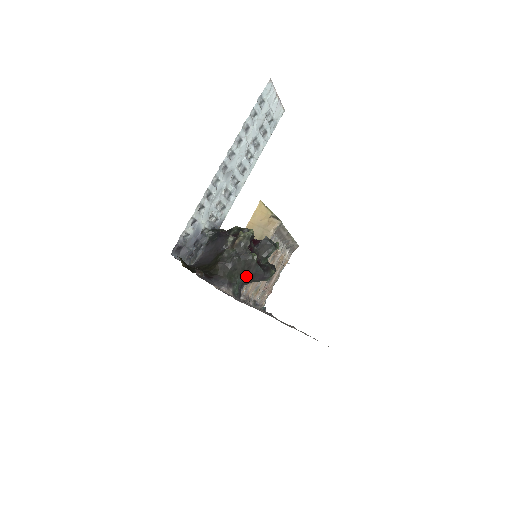
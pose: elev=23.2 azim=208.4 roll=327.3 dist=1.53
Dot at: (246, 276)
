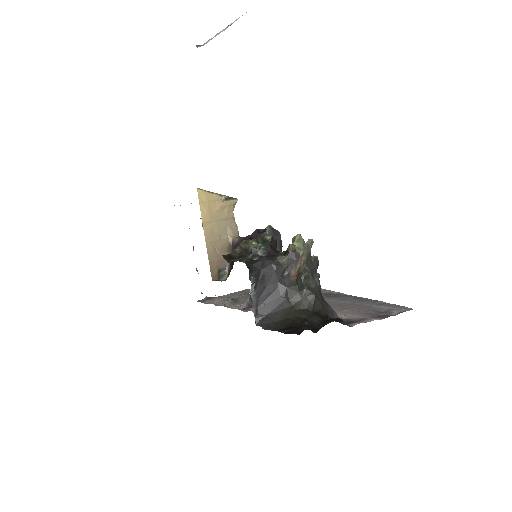
Dot at: occluded
